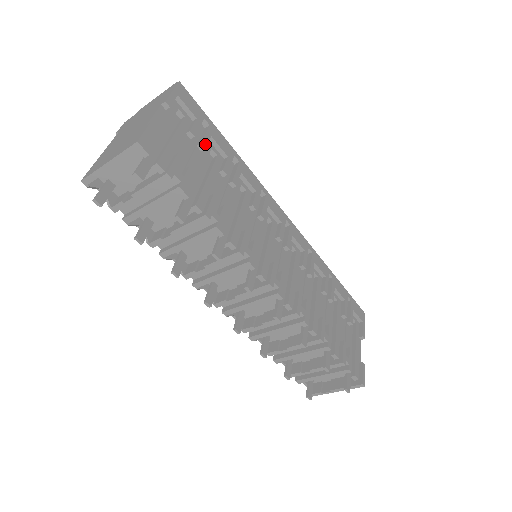
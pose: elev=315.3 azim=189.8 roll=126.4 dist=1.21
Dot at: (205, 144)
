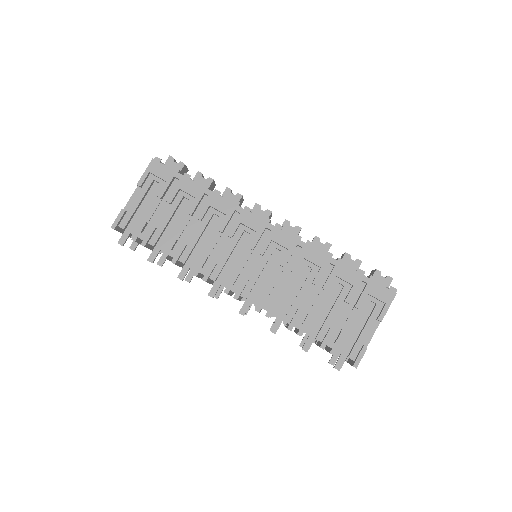
Dot at: (171, 199)
